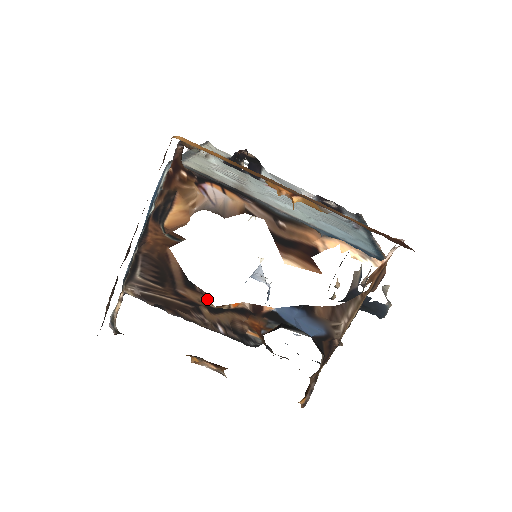
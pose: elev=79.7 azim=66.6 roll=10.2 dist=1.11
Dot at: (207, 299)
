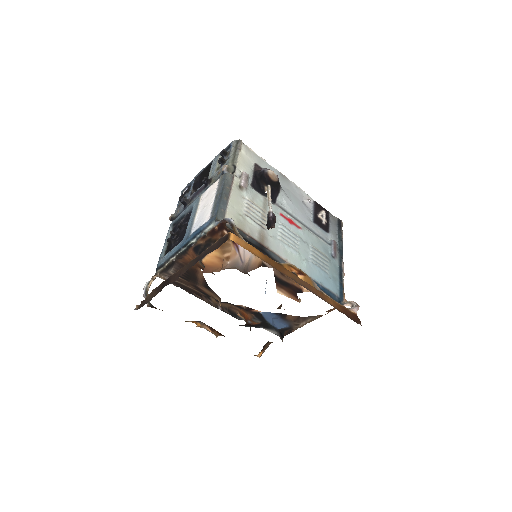
Dot at: (217, 298)
